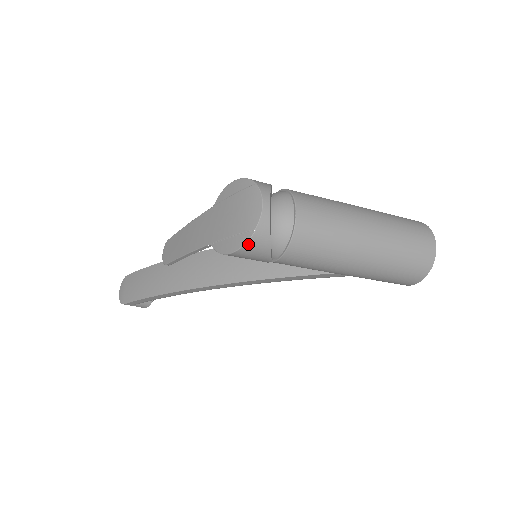
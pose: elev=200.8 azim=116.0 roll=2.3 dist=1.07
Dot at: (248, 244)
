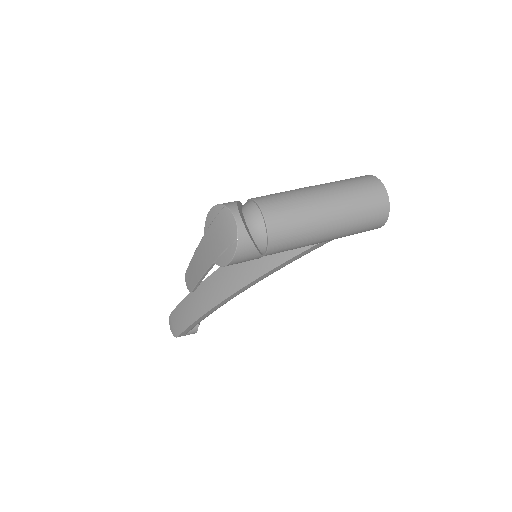
Dot at: (237, 251)
